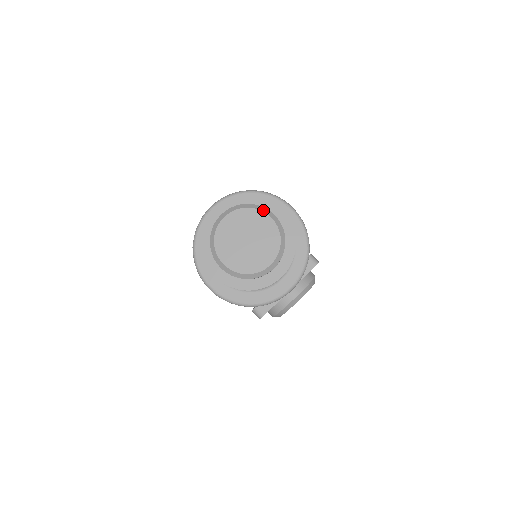
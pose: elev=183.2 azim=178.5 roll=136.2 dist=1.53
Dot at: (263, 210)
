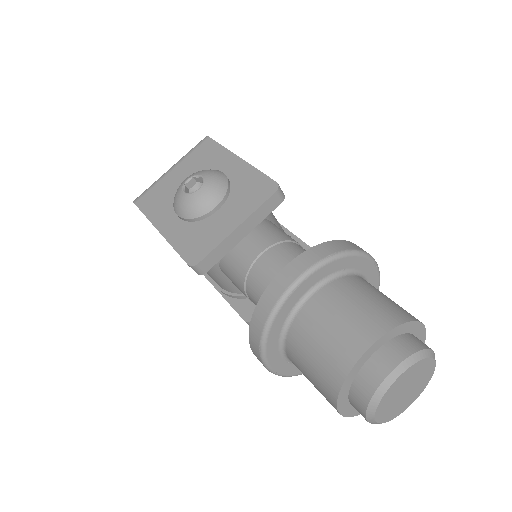
Dot at: (432, 355)
